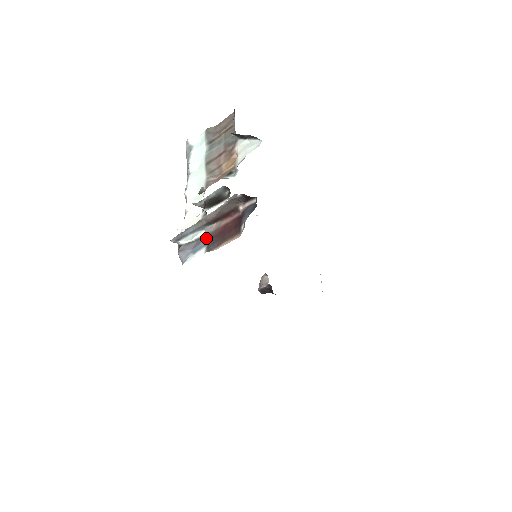
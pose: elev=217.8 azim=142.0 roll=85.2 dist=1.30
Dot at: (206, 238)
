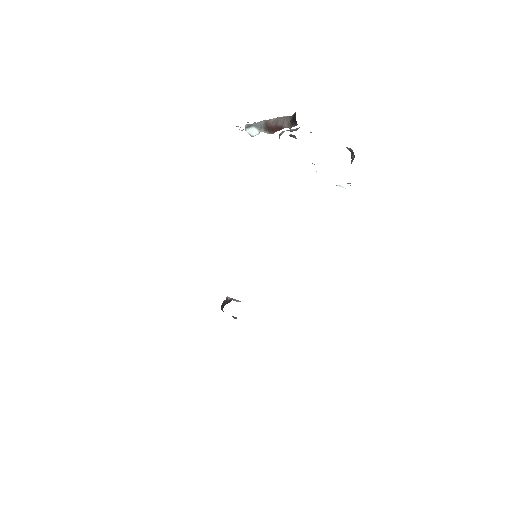
Dot at: occluded
